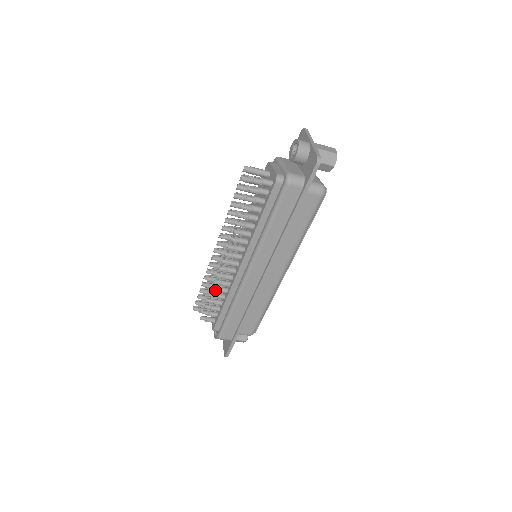
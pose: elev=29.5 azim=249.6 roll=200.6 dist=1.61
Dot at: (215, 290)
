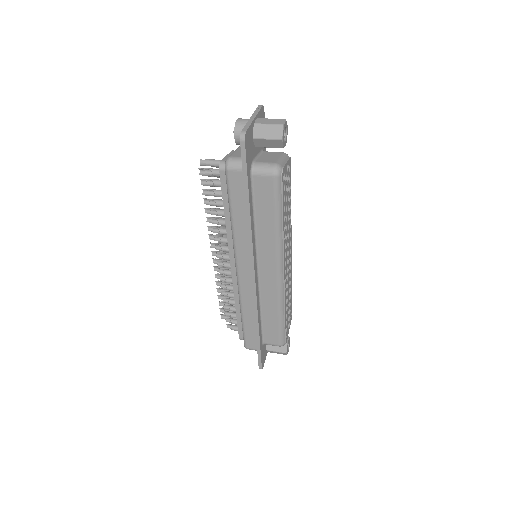
Dot at: (226, 295)
